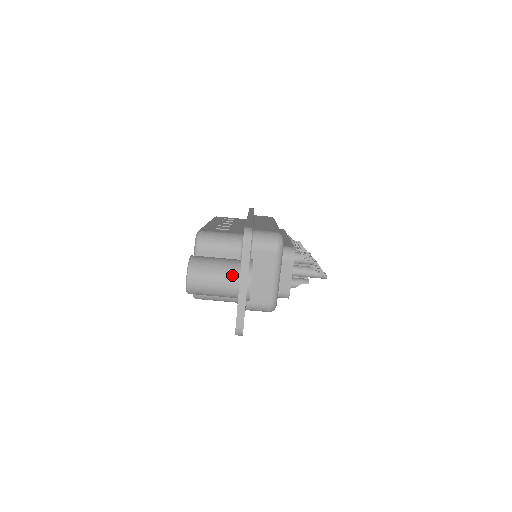
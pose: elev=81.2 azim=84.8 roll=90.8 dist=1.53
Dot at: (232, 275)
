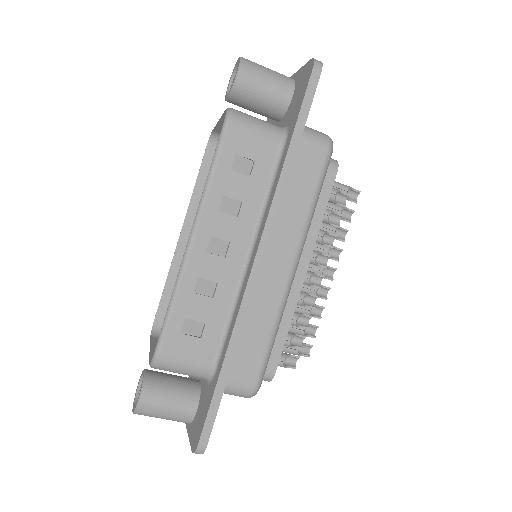
Dot at: occluded
